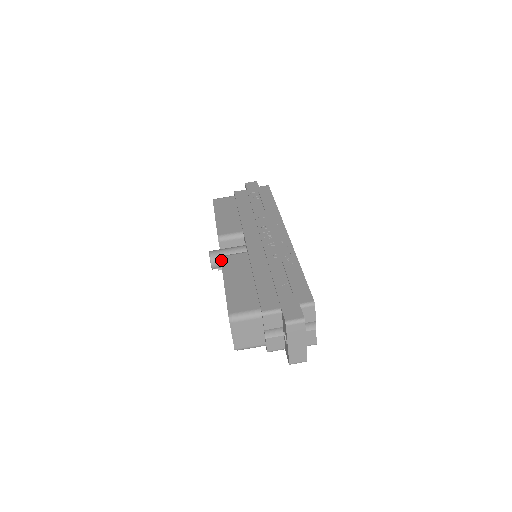
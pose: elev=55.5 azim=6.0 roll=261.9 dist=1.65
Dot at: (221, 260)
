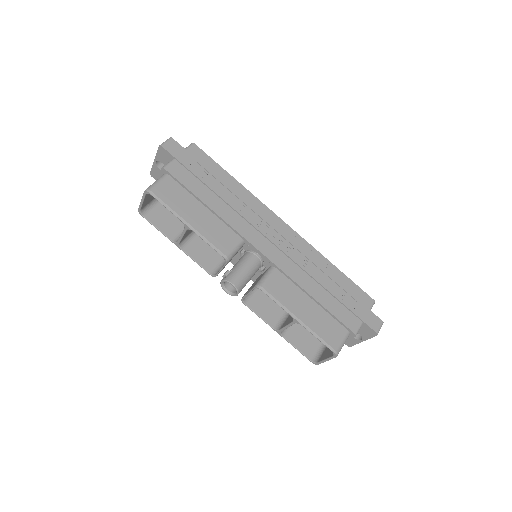
Dot at: (266, 293)
